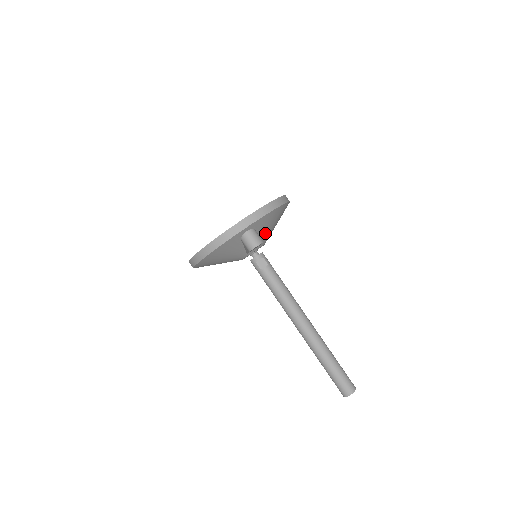
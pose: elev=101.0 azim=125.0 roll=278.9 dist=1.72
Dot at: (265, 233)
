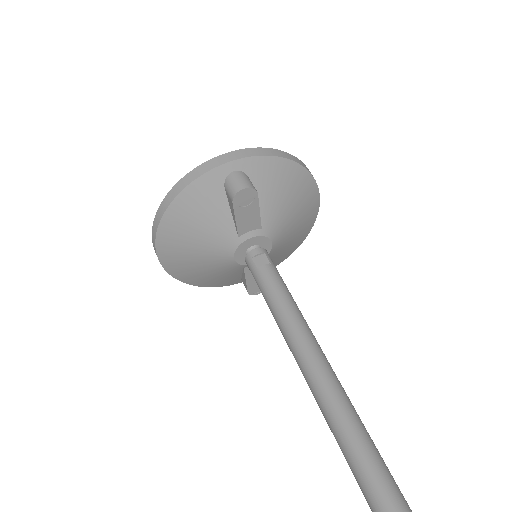
Dot at: (270, 206)
